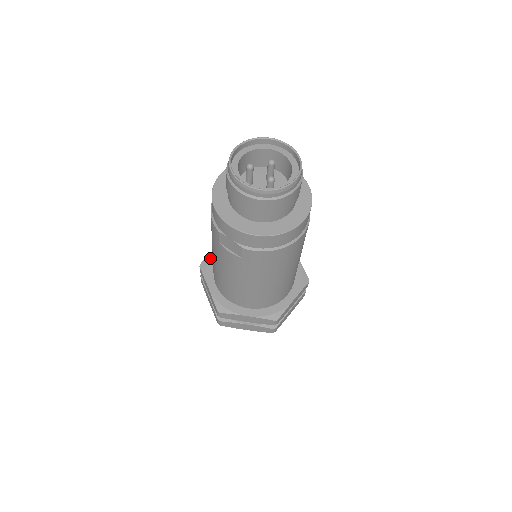
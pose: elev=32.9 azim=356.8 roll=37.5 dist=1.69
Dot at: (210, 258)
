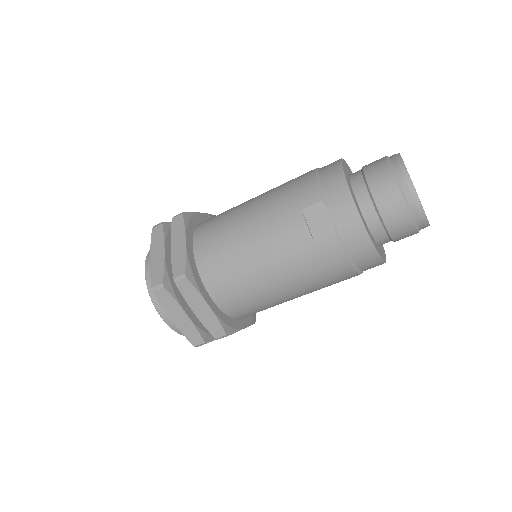
Dot at: (195, 216)
